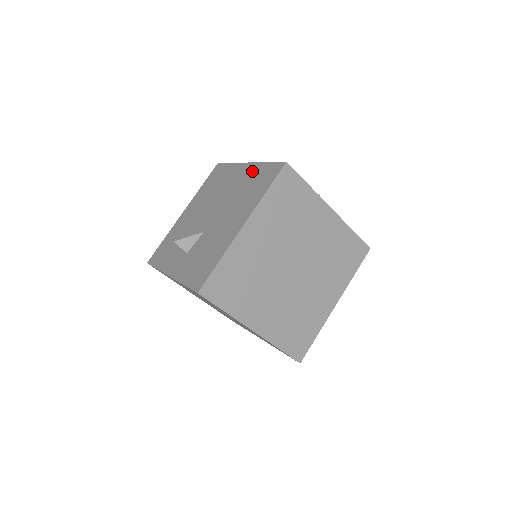
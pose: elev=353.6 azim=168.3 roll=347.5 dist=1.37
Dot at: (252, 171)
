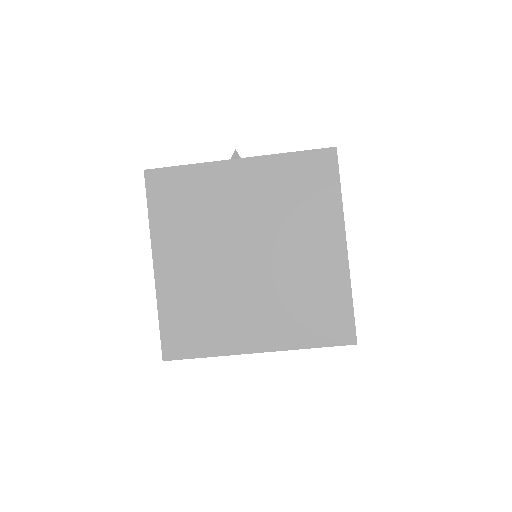
Dot at: occluded
